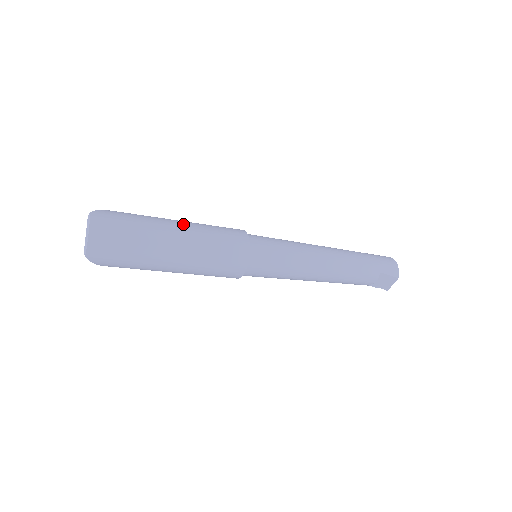
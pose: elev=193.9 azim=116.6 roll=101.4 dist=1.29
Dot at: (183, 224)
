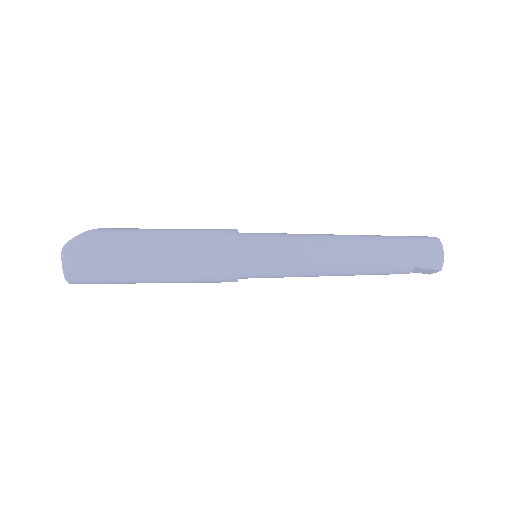
Dot at: (163, 243)
